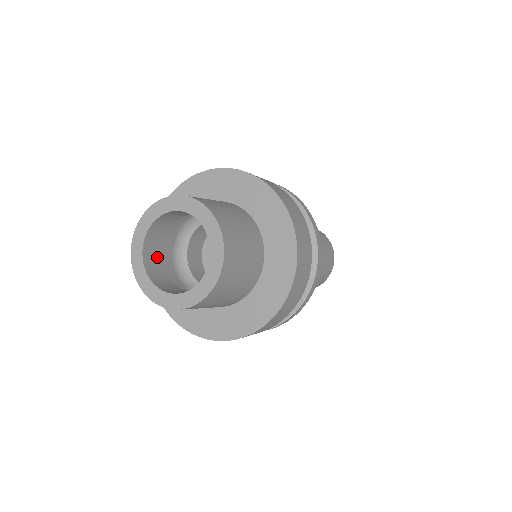
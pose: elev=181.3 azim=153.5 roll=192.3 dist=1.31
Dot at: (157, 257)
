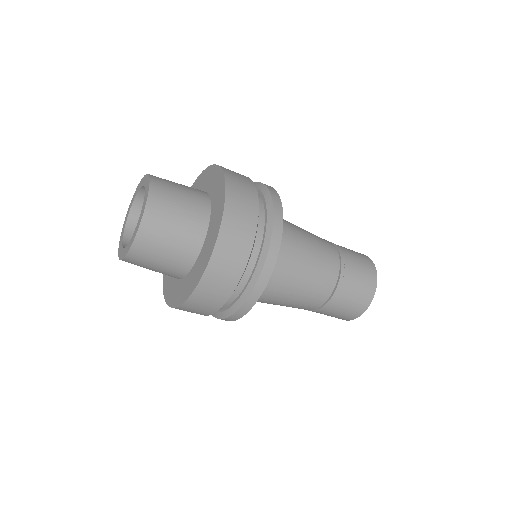
Dot at: occluded
